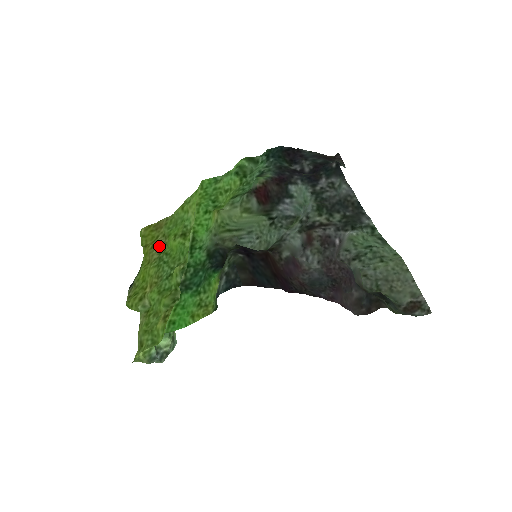
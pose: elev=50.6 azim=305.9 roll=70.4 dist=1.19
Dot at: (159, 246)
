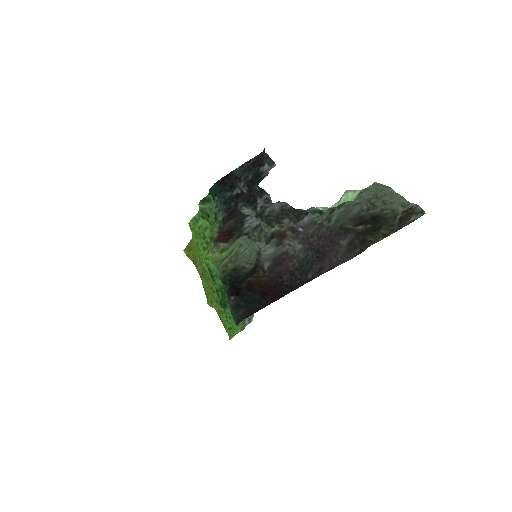
Dot at: (199, 264)
